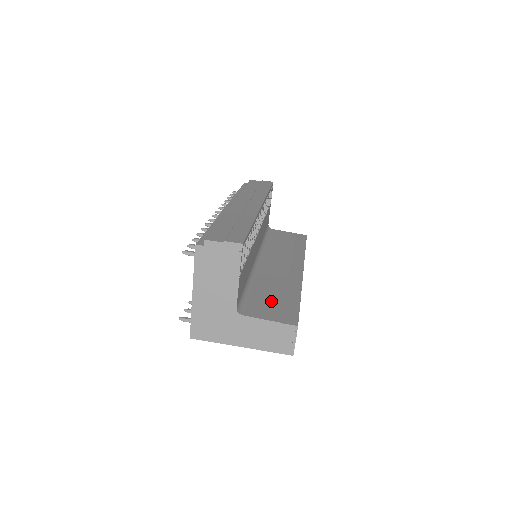
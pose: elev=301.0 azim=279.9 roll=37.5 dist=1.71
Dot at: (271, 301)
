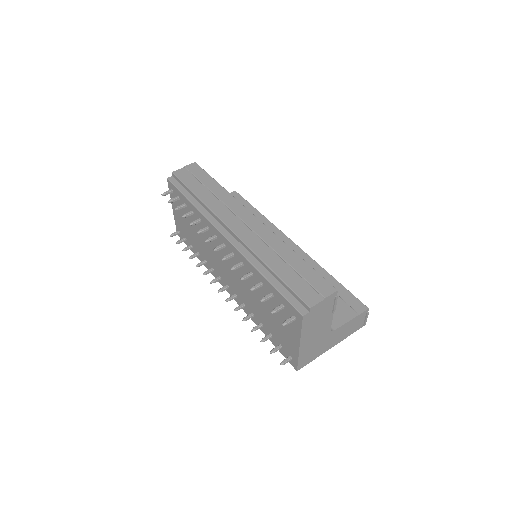
Dot at: occluded
